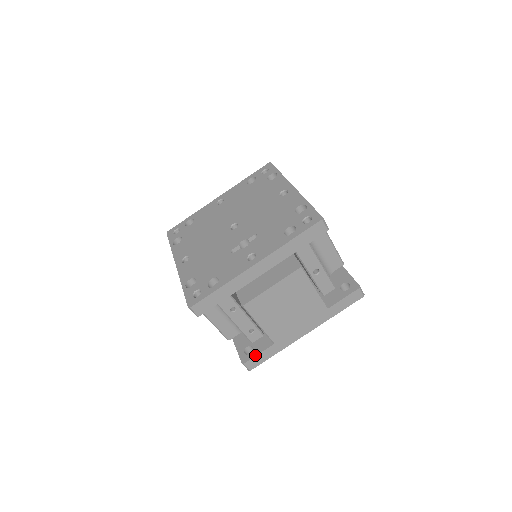
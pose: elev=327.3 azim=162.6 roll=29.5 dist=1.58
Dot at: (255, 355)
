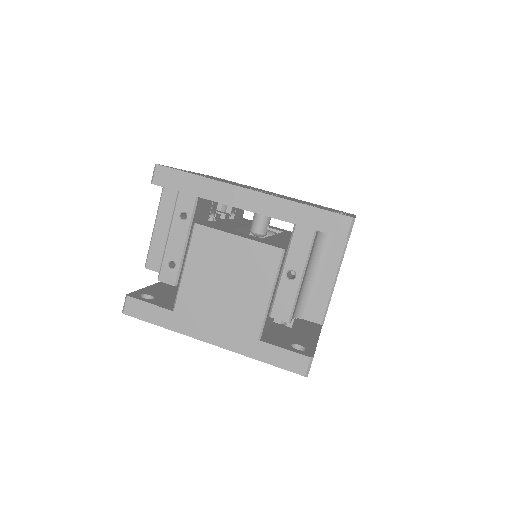
Dot at: (146, 301)
